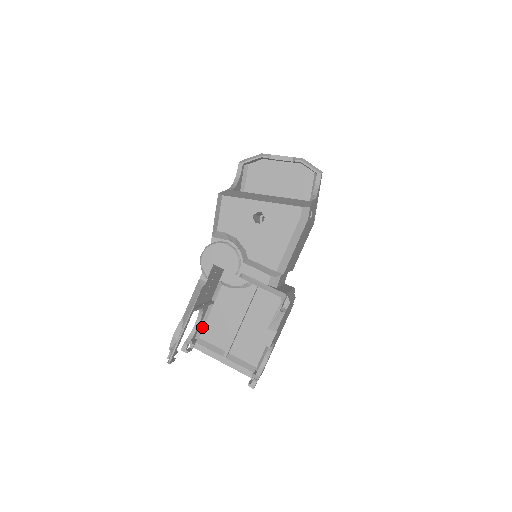
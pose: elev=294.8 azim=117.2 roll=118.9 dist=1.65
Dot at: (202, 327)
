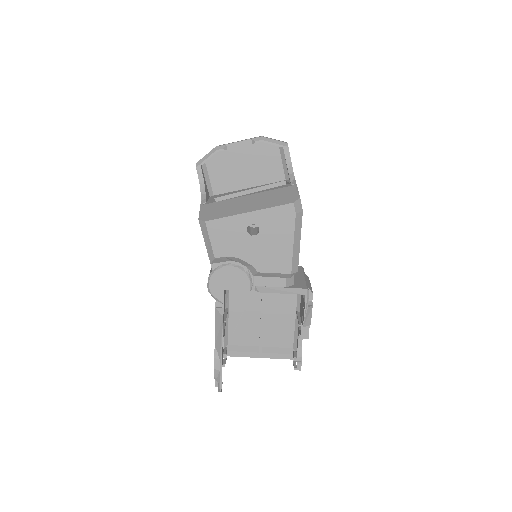
Dot at: (226, 335)
